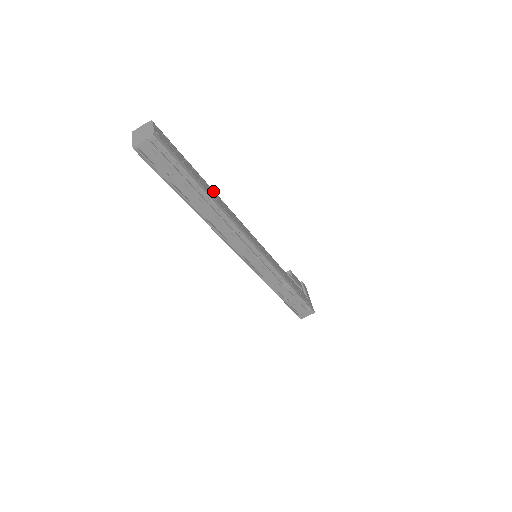
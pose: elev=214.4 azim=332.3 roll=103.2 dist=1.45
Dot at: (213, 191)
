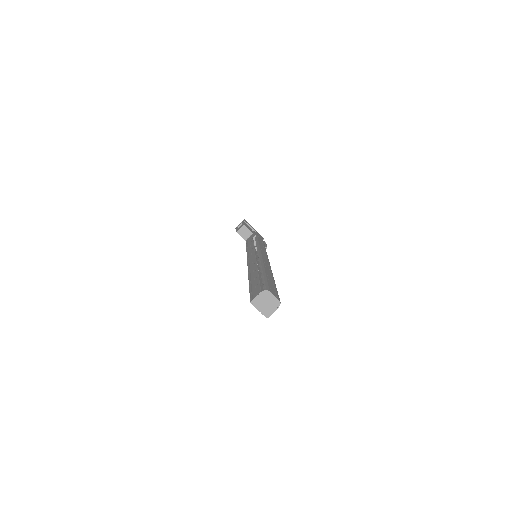
Dot at: (265, 268)
